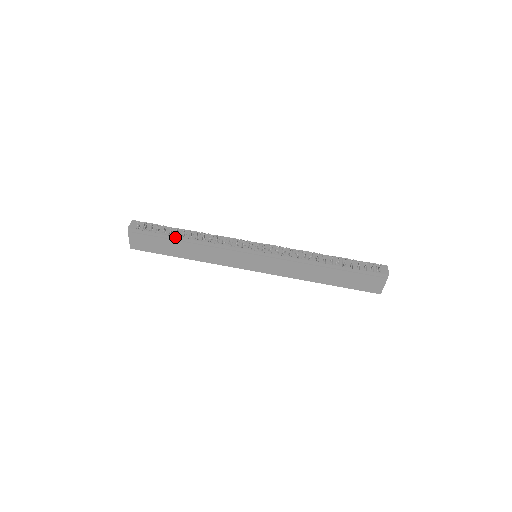
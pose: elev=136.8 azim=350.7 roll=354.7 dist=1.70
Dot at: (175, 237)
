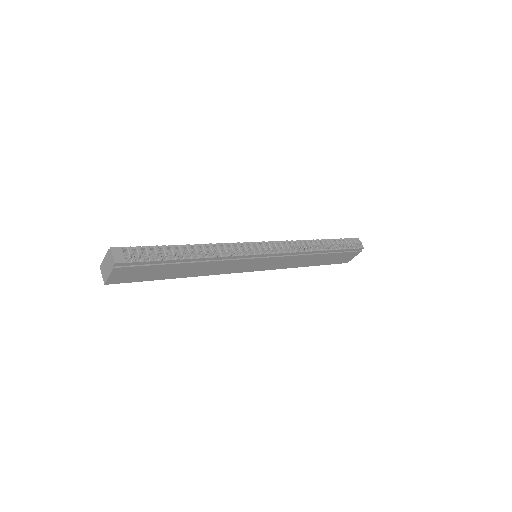
Dot at: (179, 260)
